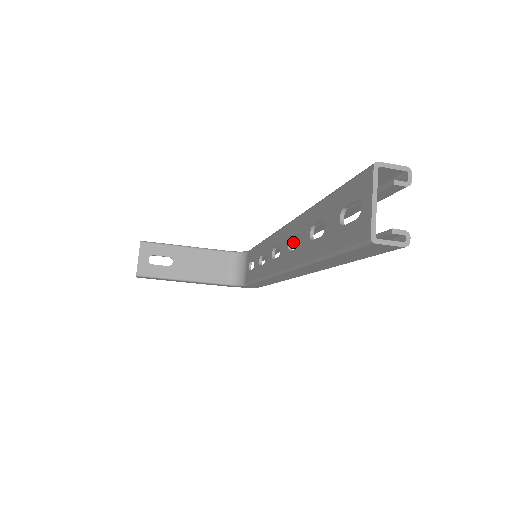
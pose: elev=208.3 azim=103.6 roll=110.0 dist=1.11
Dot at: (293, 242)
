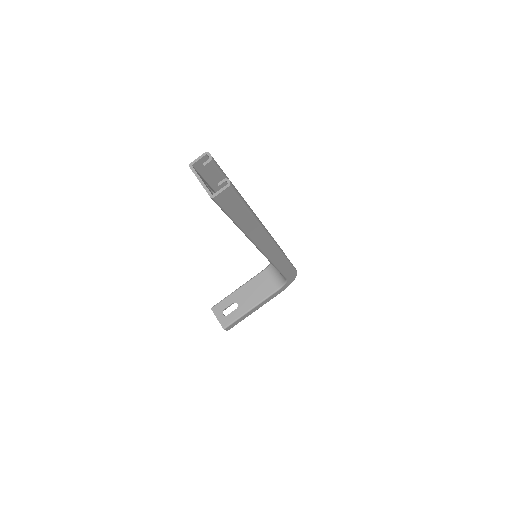
Dot at: occluded
